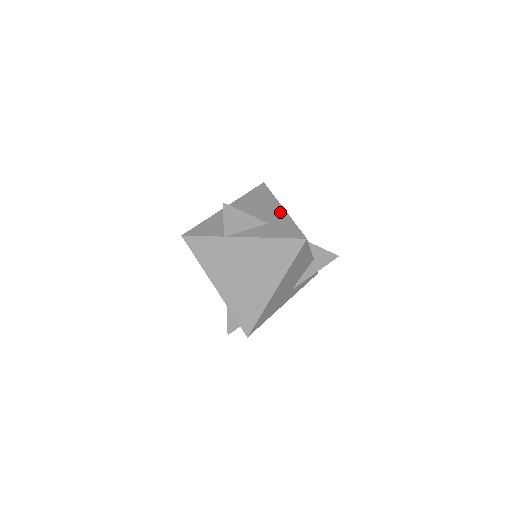
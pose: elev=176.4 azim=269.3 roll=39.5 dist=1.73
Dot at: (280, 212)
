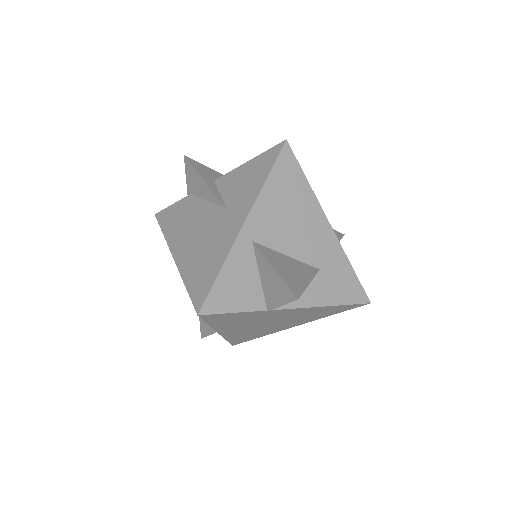
Dot at: (329, 238)
